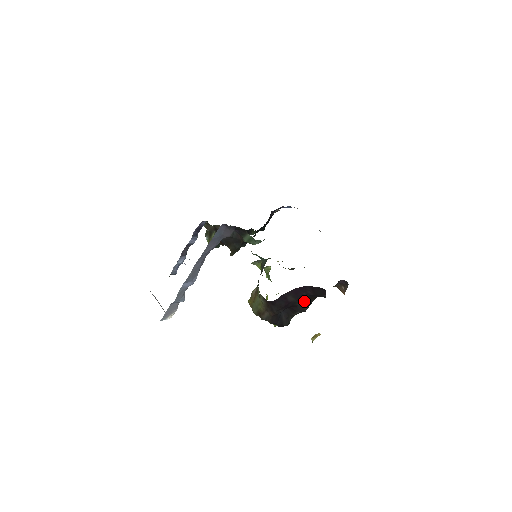
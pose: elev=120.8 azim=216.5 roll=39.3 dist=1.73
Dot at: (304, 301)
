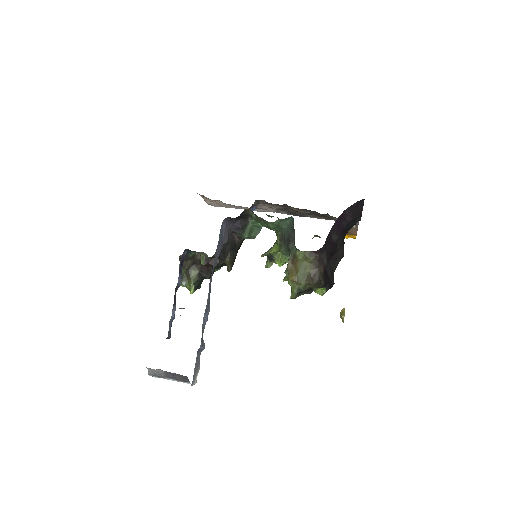
Dot at: (341, 241)
